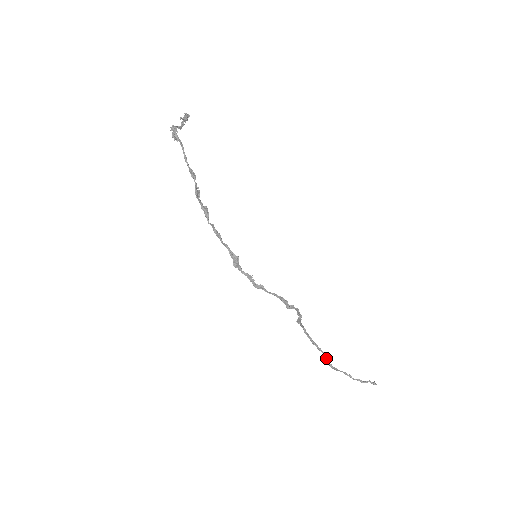
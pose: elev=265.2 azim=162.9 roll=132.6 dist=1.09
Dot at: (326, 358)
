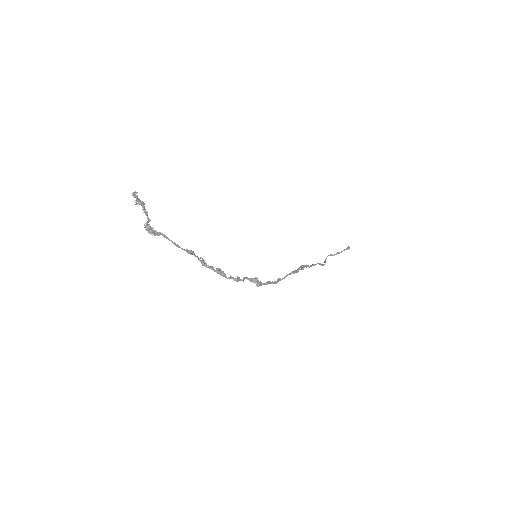
Dot at: occluded
